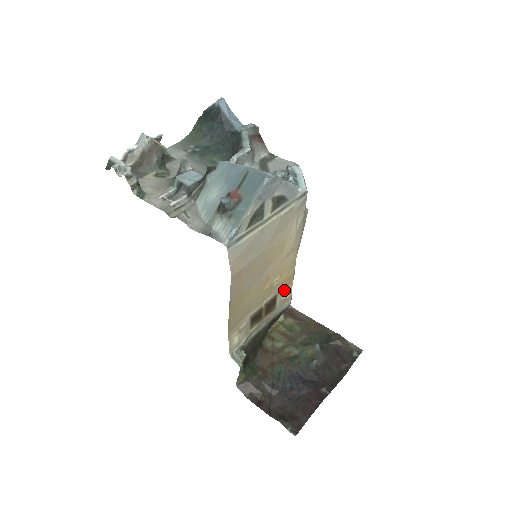
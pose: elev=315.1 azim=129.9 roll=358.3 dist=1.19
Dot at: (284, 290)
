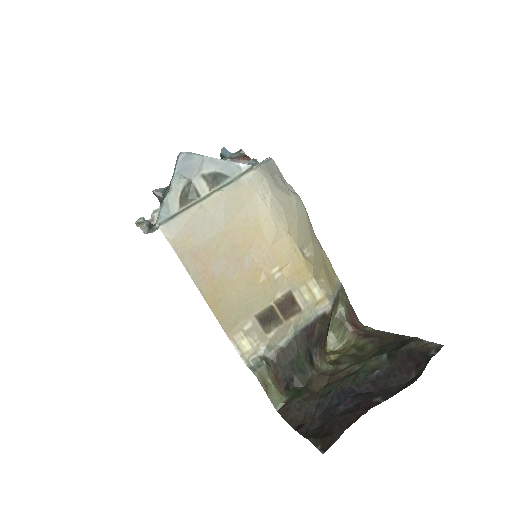
Dot at: (303, 287)
